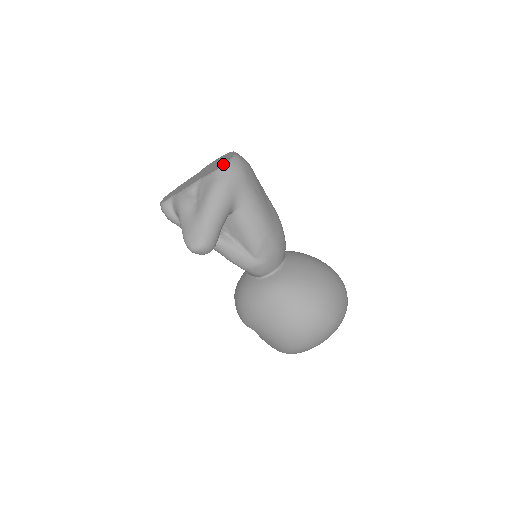
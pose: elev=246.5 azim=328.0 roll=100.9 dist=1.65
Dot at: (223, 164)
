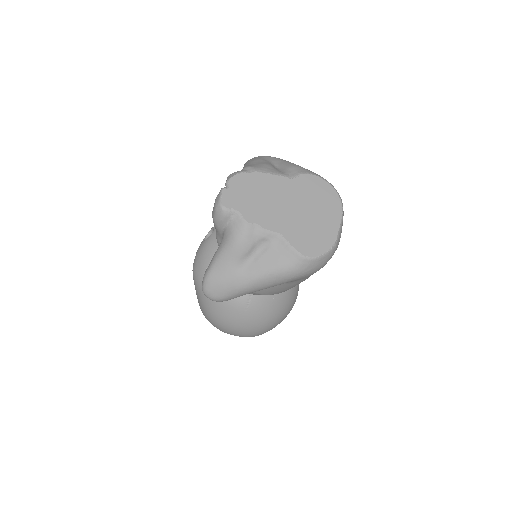
Dot at: (315, 255)
